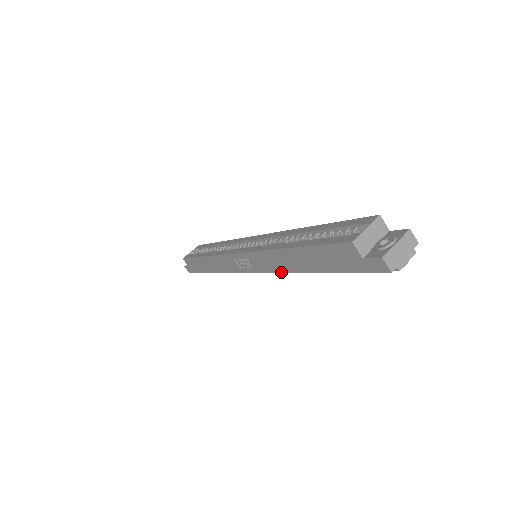
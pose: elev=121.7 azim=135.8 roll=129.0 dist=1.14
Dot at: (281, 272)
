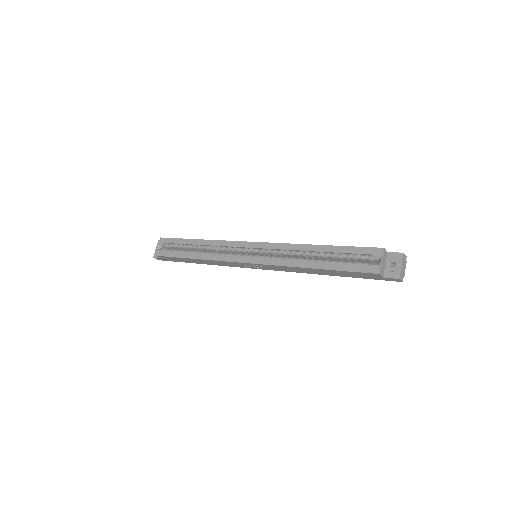
Dot at: (296, 272)
